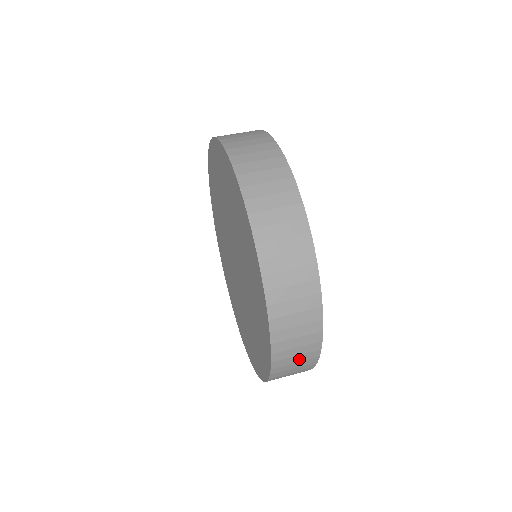
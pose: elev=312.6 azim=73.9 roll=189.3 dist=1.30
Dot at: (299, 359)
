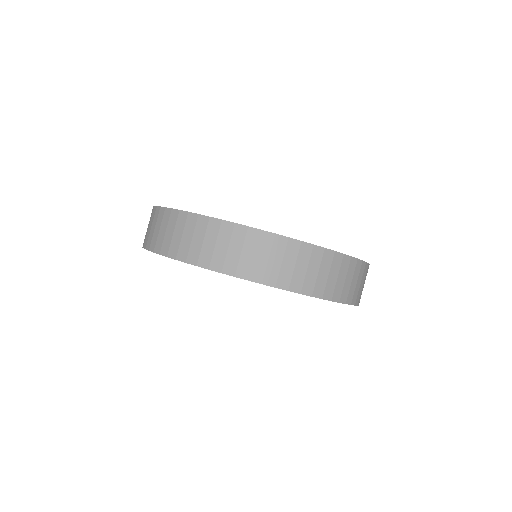
Dot at: occluded
